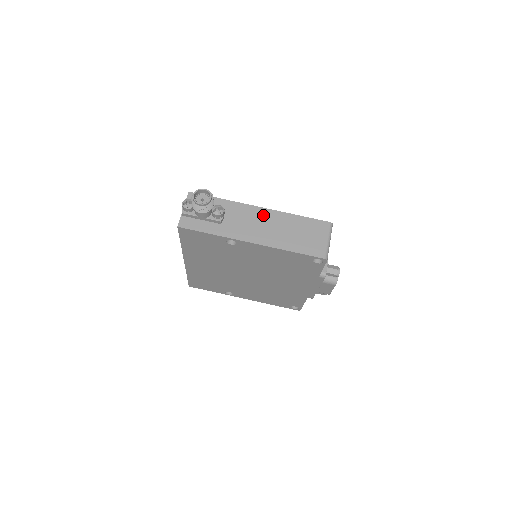
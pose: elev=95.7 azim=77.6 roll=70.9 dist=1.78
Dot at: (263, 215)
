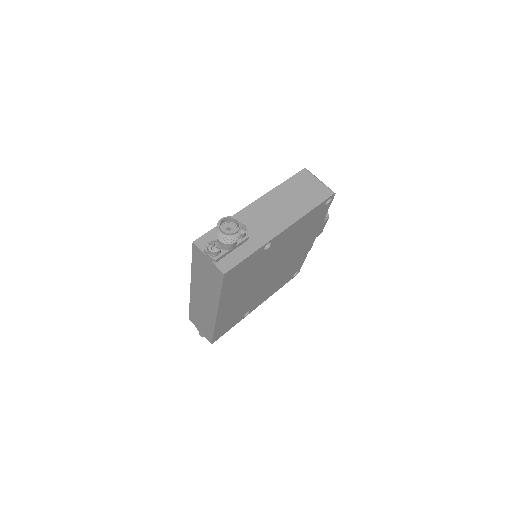
Dot at: (263, 205)
